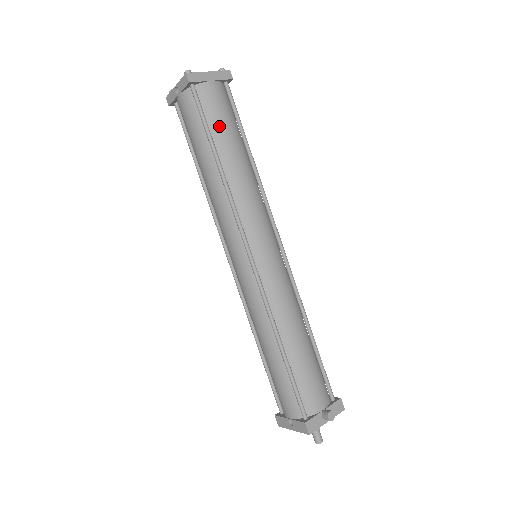
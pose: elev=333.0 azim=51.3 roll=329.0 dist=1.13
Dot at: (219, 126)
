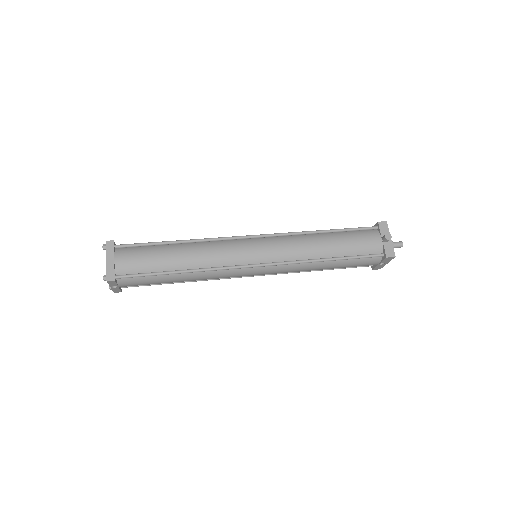
Dot at: (153, 264)
